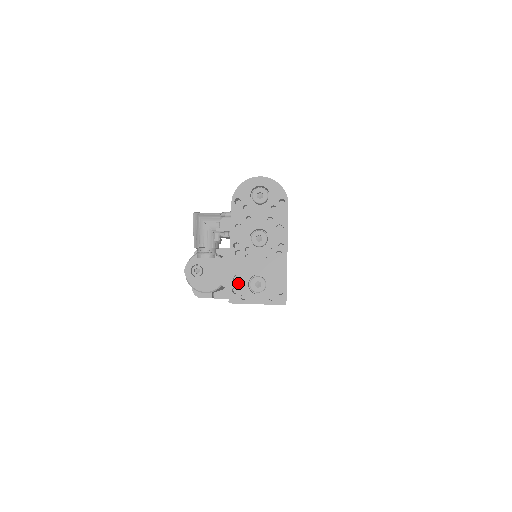
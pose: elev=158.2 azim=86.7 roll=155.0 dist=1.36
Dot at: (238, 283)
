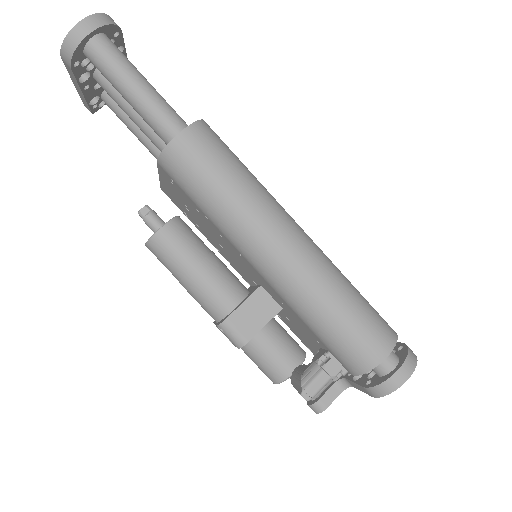
Dot at: occluded
